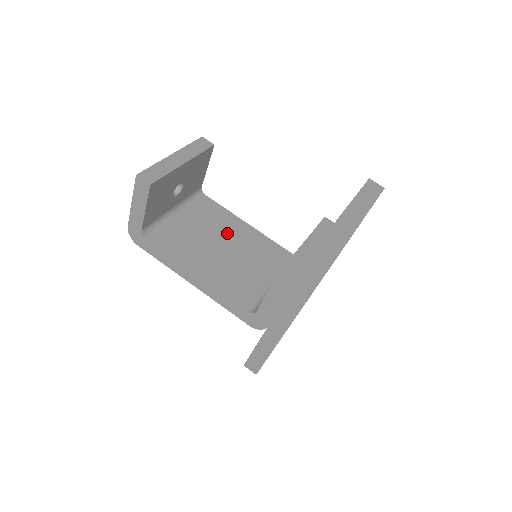
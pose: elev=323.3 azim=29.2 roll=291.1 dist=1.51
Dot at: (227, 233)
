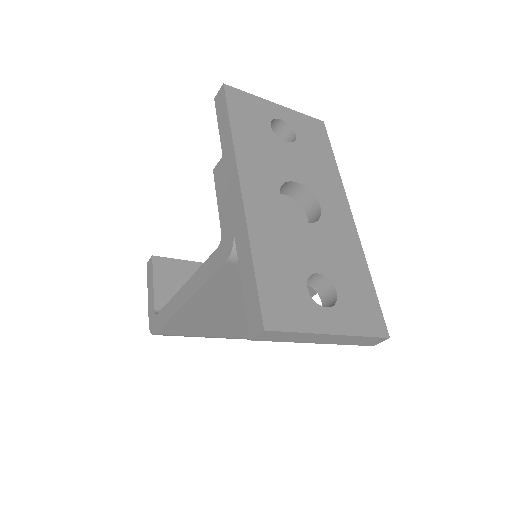
Dot at: occluded
